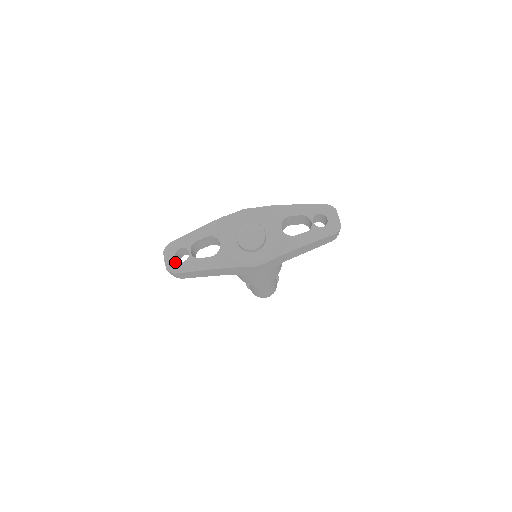
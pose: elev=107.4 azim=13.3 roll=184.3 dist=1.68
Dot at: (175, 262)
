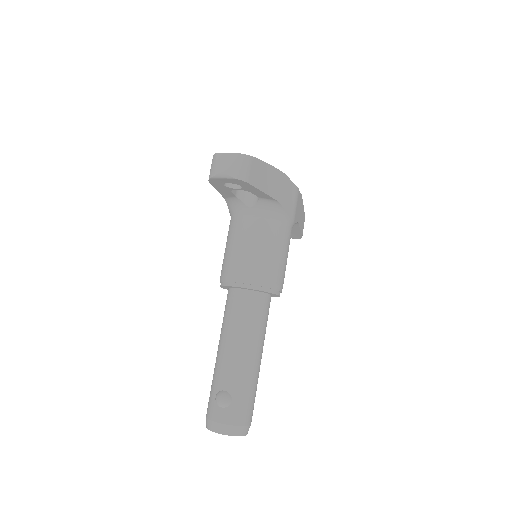
Dot at: occluded
